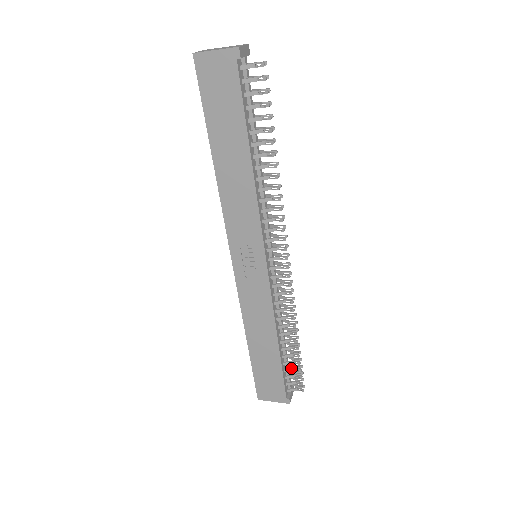
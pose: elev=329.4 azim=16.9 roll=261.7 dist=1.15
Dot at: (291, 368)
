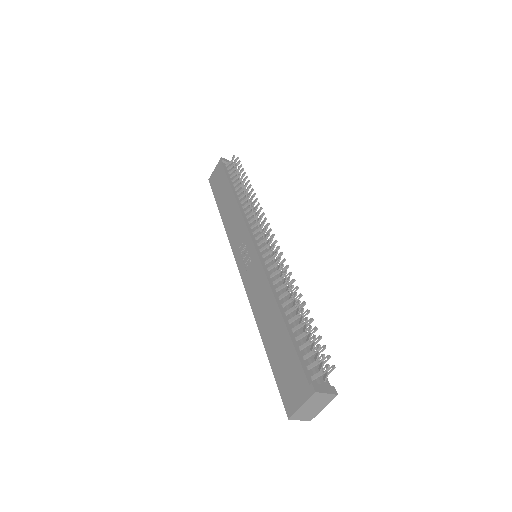
Dot at: (306, 342)
